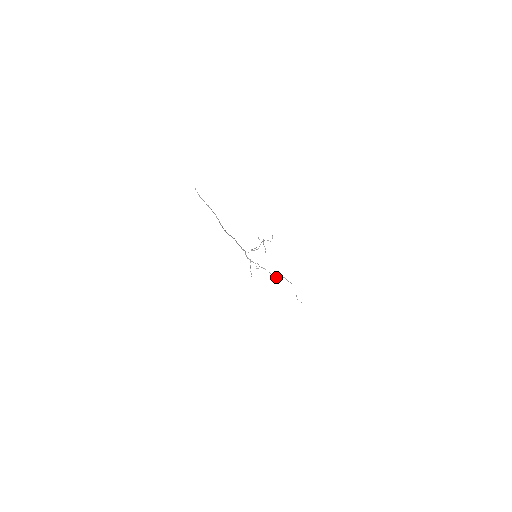
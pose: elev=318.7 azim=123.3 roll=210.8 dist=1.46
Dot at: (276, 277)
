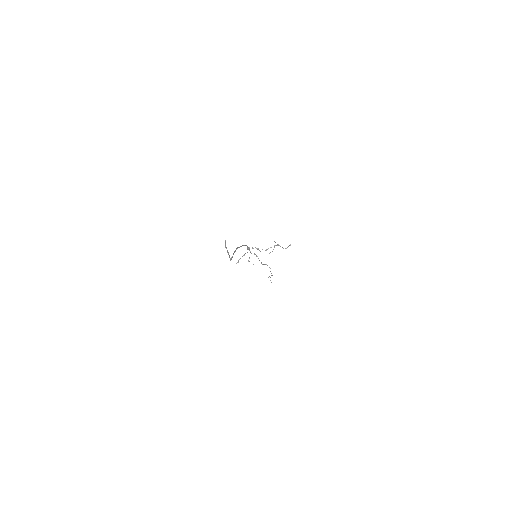
Dot at: (263, 264)
